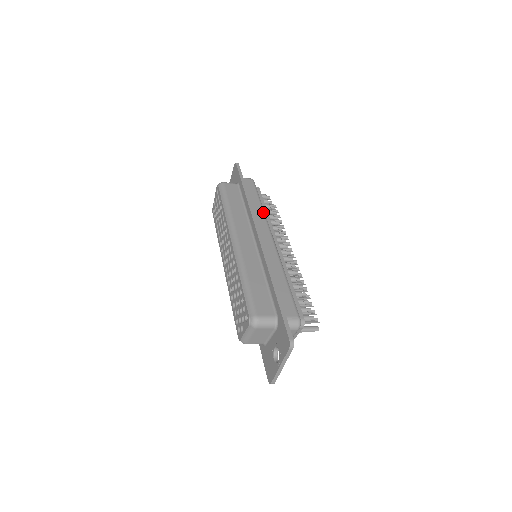
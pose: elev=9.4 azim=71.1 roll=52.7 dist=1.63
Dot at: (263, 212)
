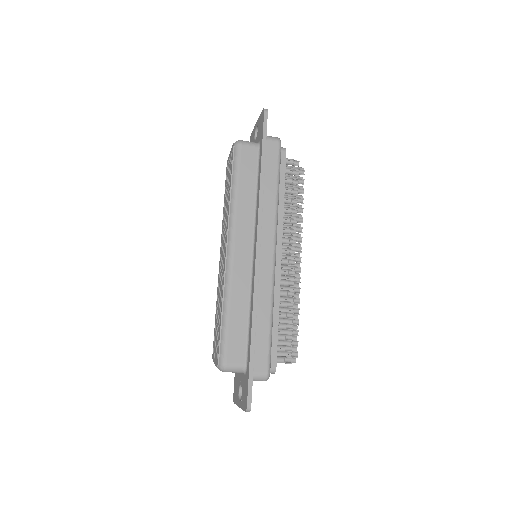
Dot at: (275, 206)
